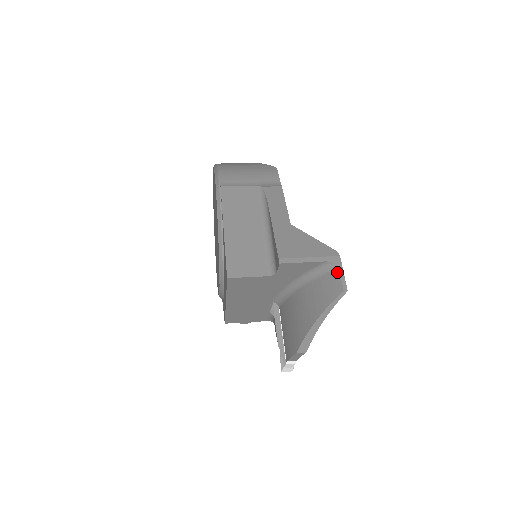
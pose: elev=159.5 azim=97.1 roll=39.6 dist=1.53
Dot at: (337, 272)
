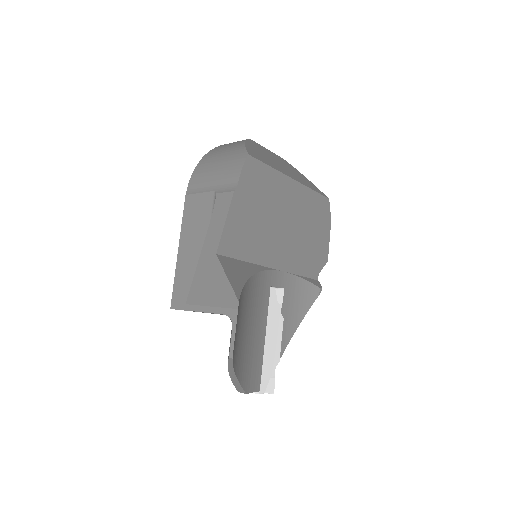
Dot at: (231, 330)
